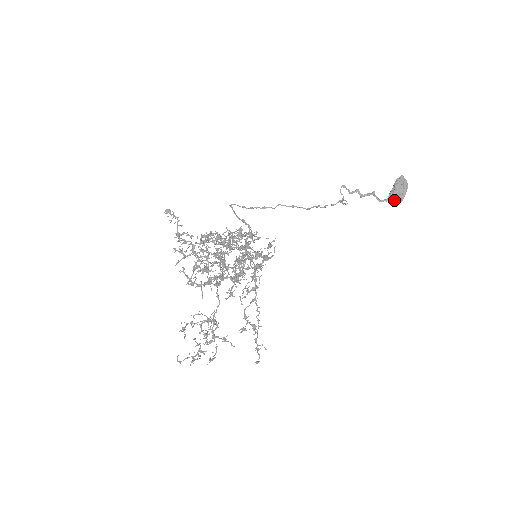
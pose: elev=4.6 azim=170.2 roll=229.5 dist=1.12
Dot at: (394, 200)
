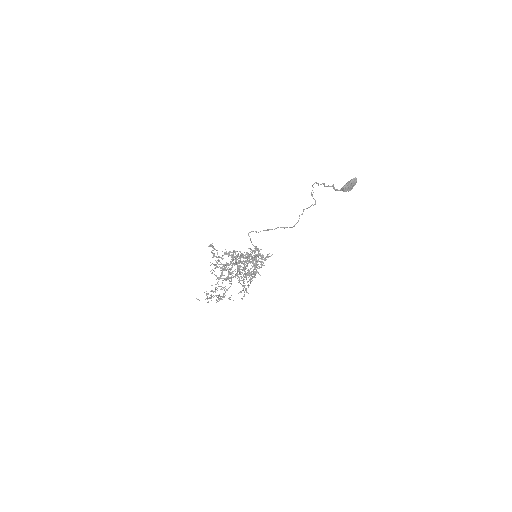
Dot at: (344, 191)
